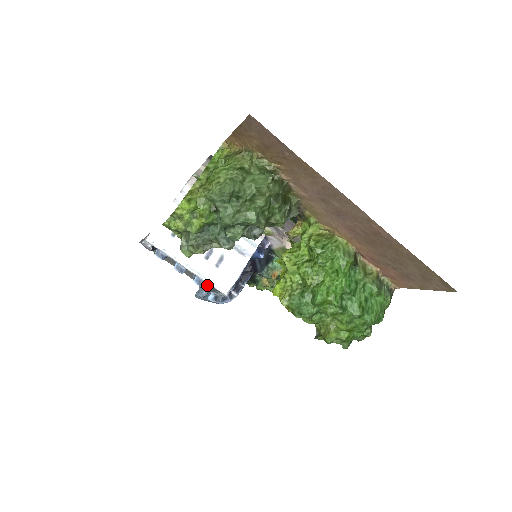
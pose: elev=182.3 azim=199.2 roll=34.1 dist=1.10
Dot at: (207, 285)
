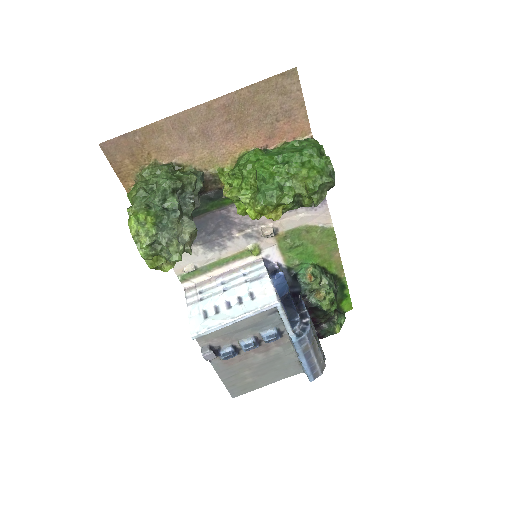
Dot at: (293, 349)
